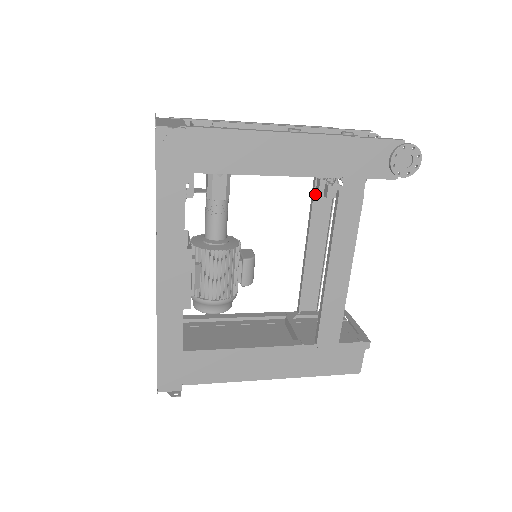
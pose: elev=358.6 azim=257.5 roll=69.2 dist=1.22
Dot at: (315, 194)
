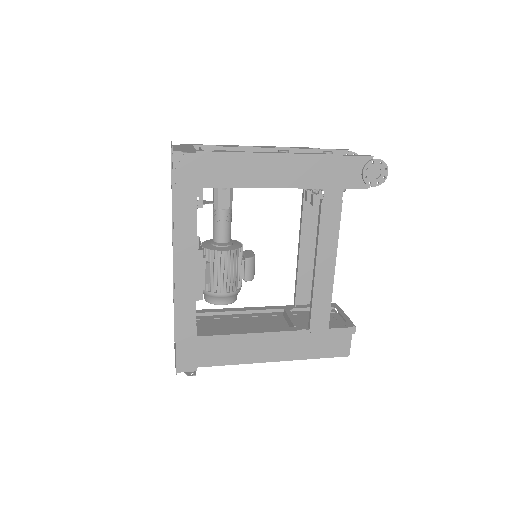
Dot at: (304, 203)
